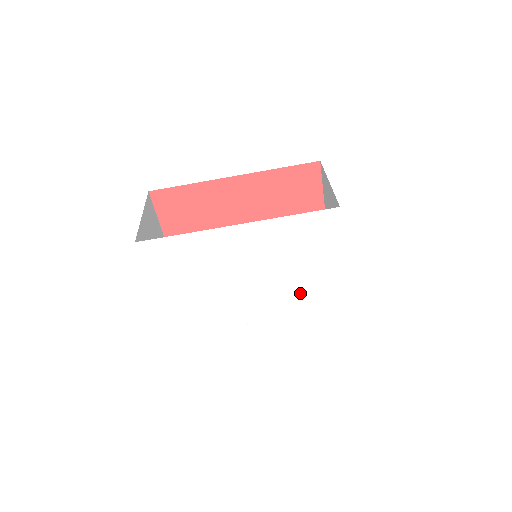
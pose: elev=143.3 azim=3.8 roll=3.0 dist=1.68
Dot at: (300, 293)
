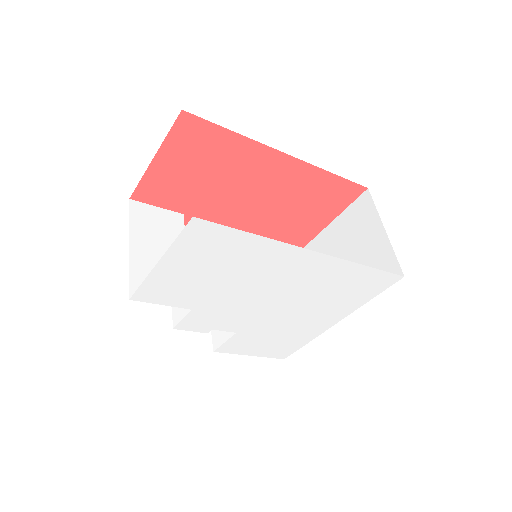
Dot at: (289, 322)
